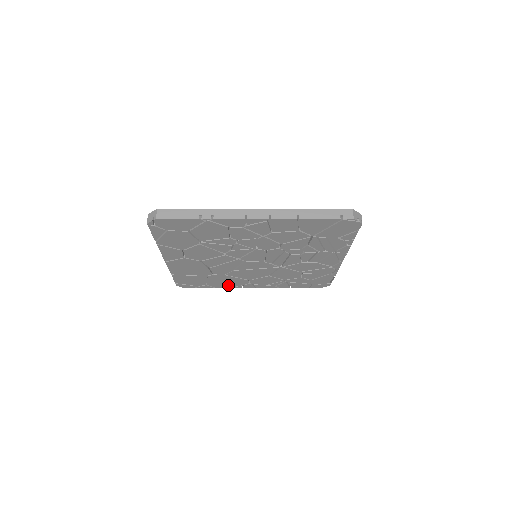
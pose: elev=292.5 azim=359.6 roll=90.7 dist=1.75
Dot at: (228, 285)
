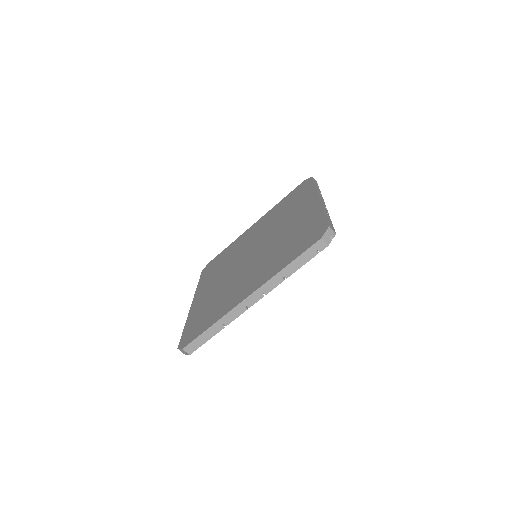
Dot at: occluded
